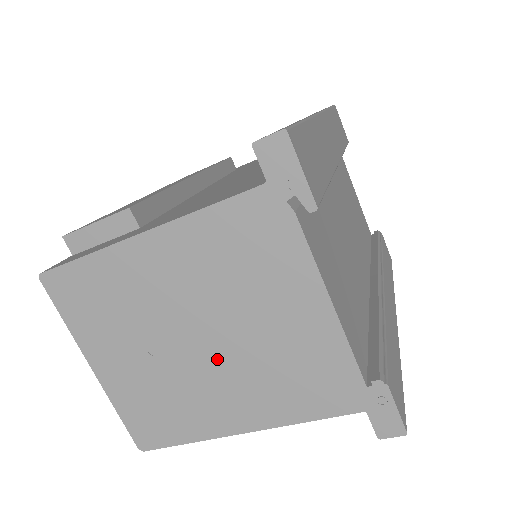
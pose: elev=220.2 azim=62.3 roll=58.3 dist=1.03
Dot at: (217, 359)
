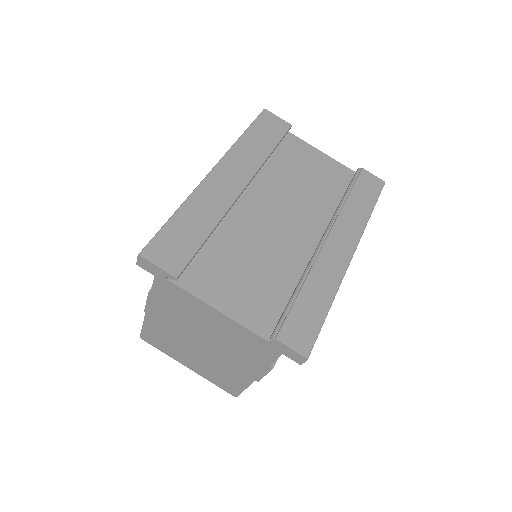
Dot at: (215, 350)
